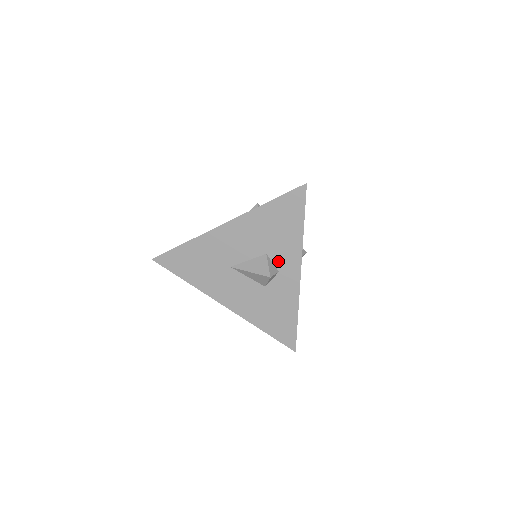
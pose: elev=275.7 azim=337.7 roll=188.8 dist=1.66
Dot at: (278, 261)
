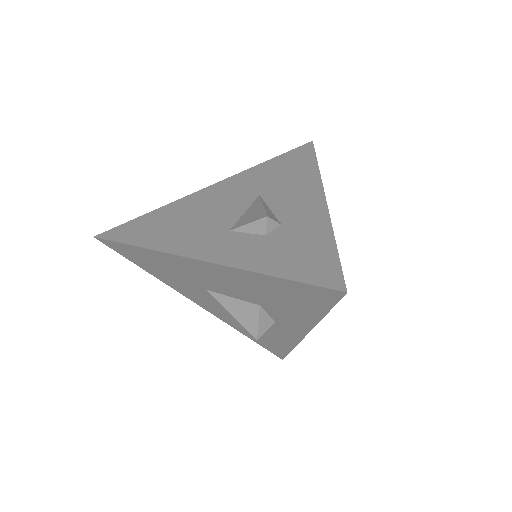
Dot at: (276, 316)
